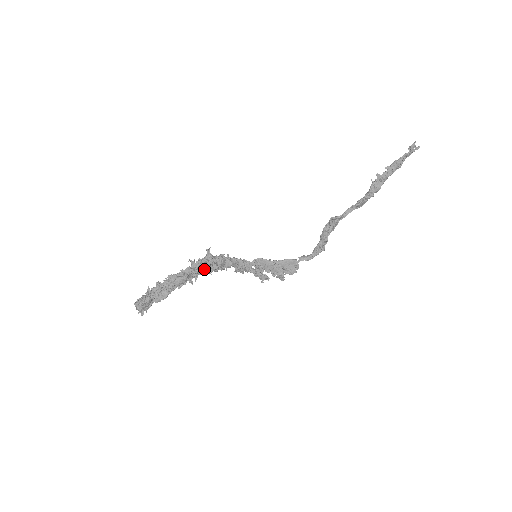
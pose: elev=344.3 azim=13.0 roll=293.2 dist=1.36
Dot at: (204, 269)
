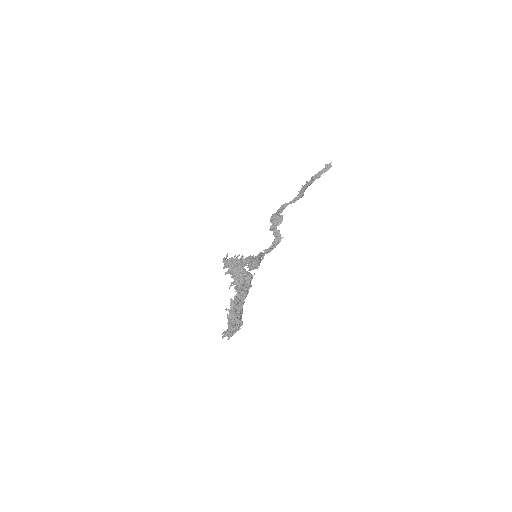
Dot at: occluded
